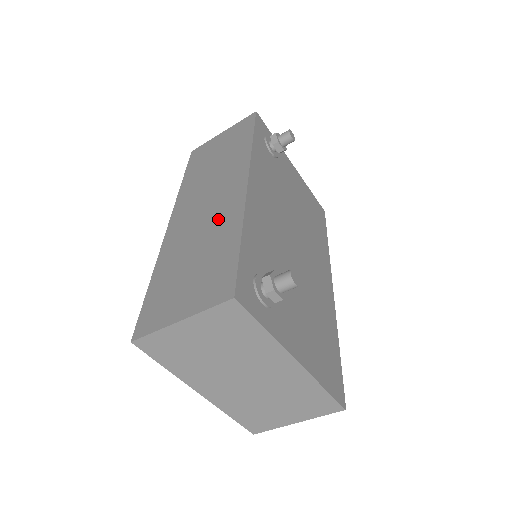
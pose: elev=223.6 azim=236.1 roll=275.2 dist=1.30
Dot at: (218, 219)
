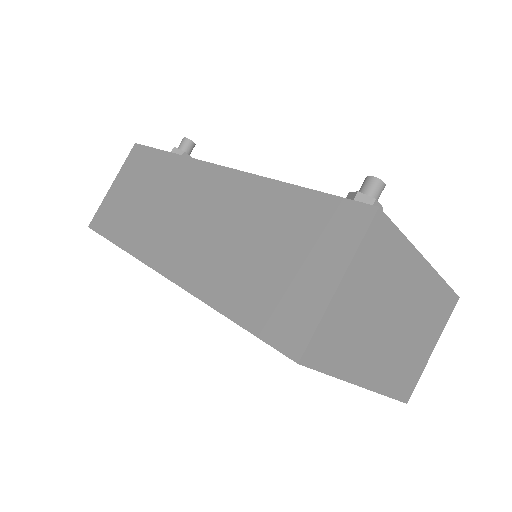
Dot at: (236, 209)
